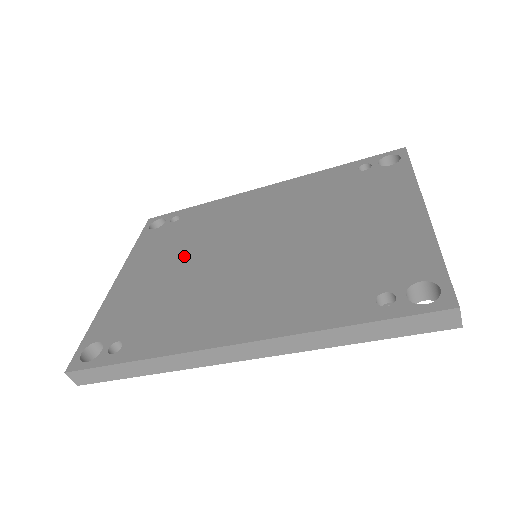
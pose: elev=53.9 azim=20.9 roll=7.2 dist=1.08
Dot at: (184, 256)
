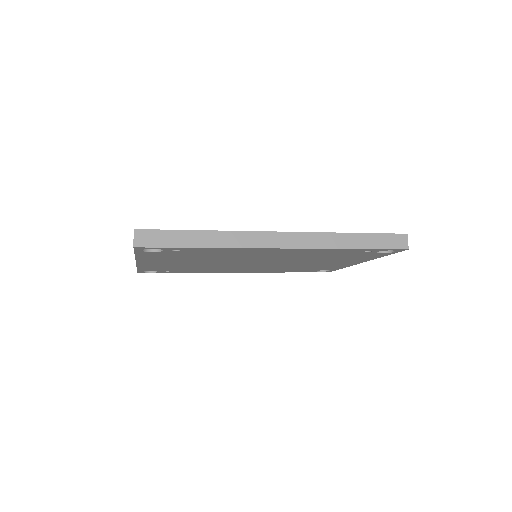
Dot at: occluded
